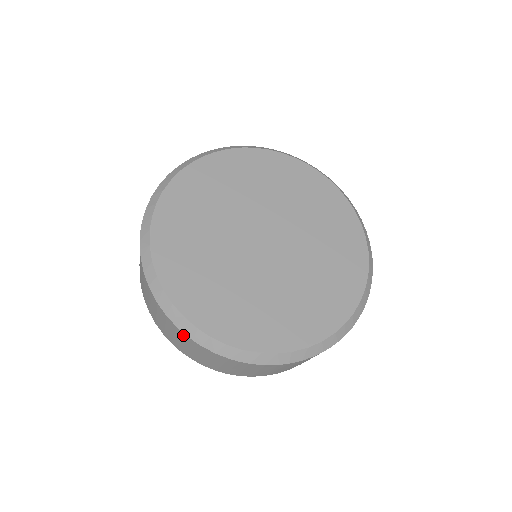
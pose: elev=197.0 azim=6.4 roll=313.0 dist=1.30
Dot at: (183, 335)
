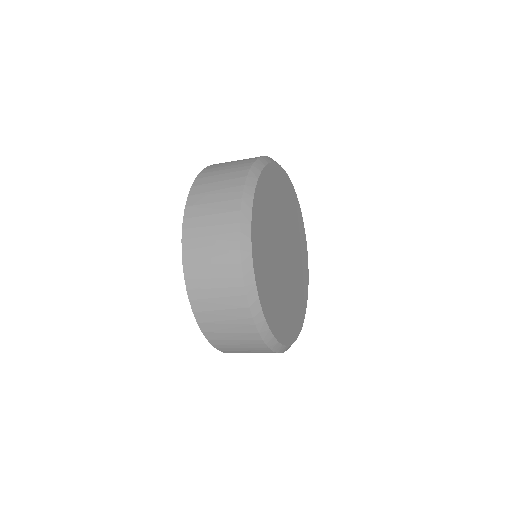
Dot at: (234, 231)
